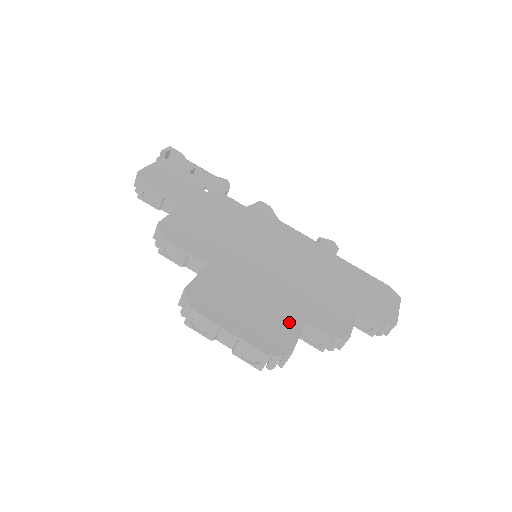
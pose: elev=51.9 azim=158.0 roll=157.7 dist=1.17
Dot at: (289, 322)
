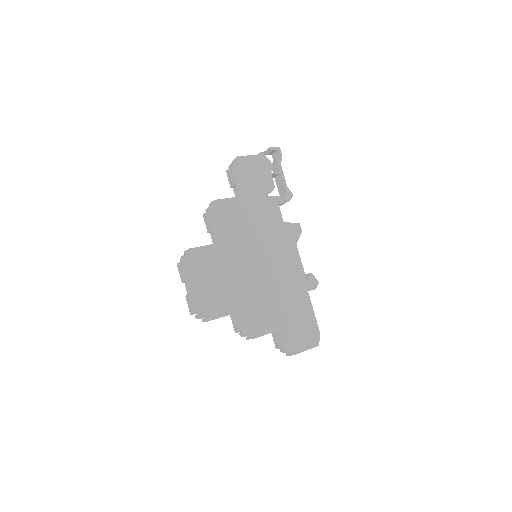
Dot at: (227, 306)
